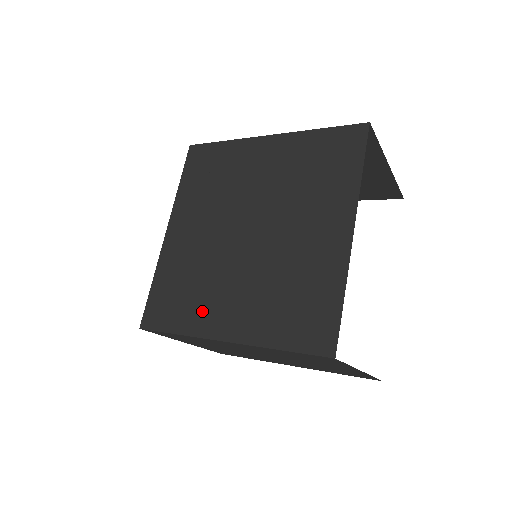
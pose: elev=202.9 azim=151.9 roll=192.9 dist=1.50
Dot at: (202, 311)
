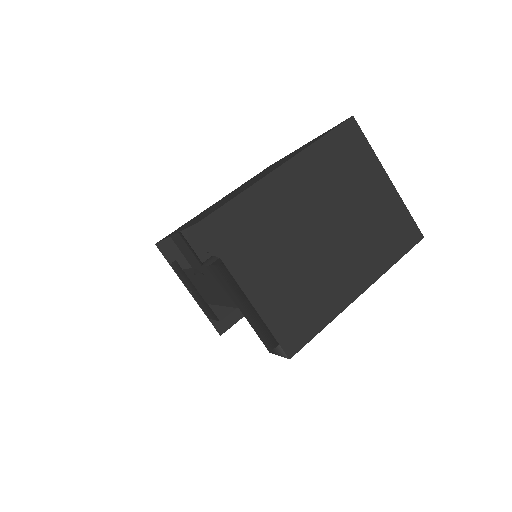
Dot at: occluded
